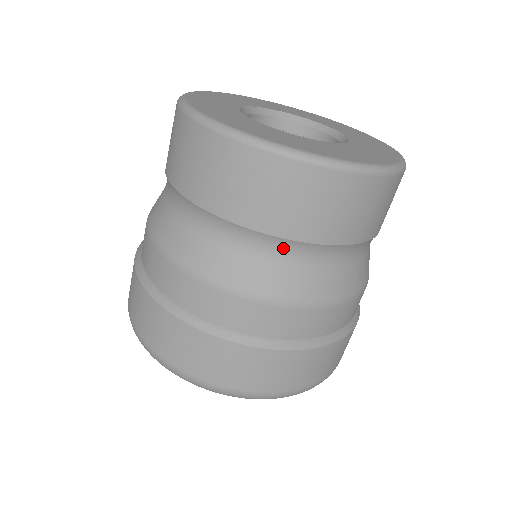
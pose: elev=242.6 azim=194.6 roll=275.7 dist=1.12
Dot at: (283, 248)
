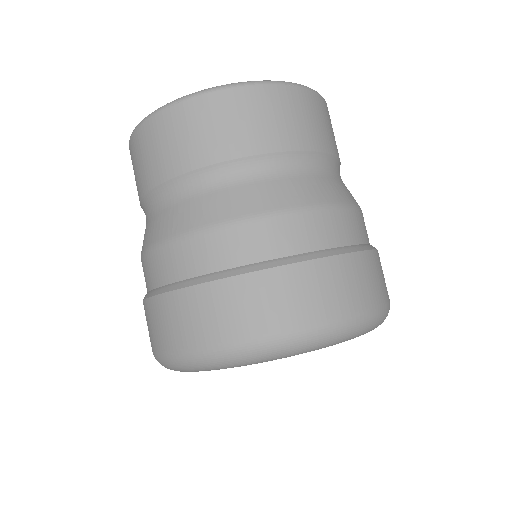
Dot at: (335, 167)
